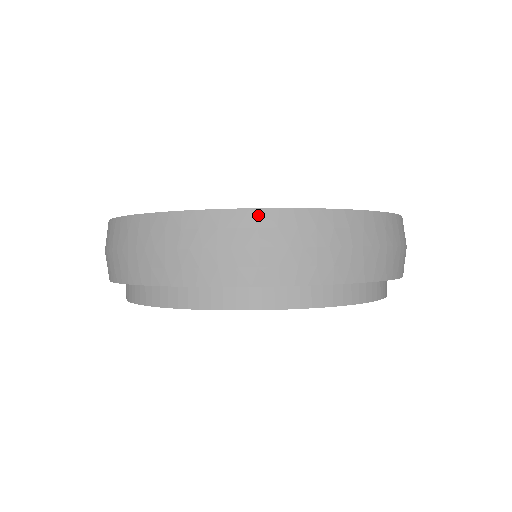
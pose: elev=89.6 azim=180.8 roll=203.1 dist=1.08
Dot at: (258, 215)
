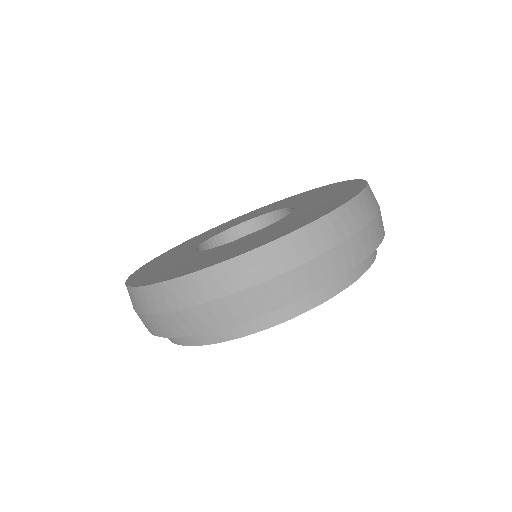
Dot at: (228, 266)
